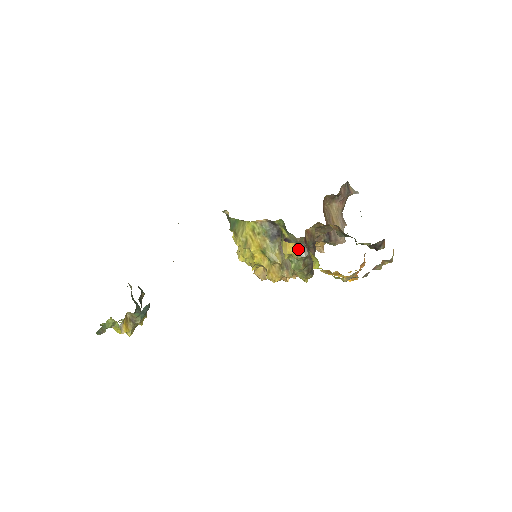
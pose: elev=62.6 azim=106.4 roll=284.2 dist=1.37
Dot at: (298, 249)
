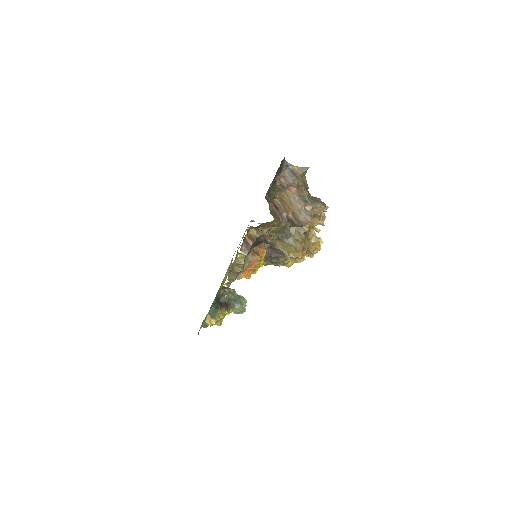
Dot at: occluded
